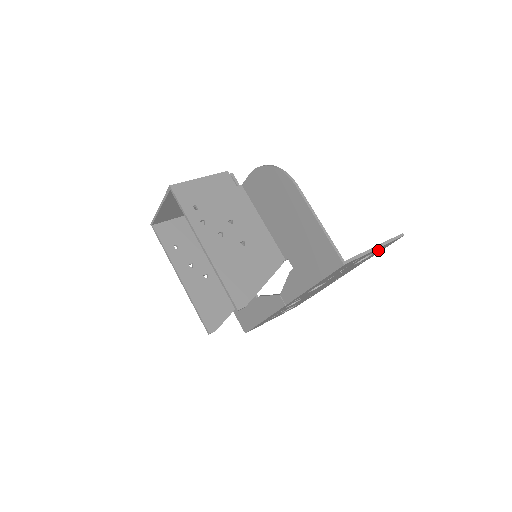
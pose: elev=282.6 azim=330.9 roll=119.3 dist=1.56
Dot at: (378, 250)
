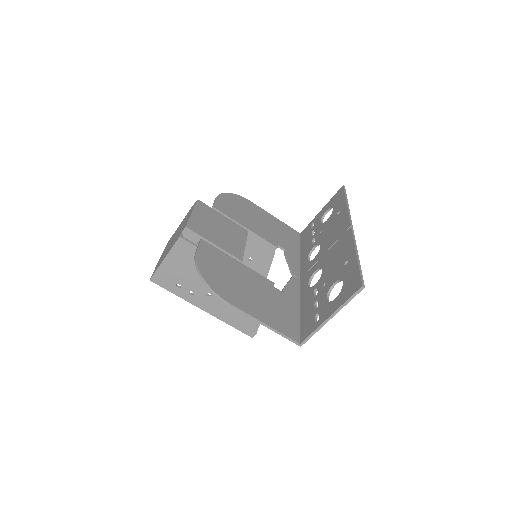
Dot at: (346, 289)
